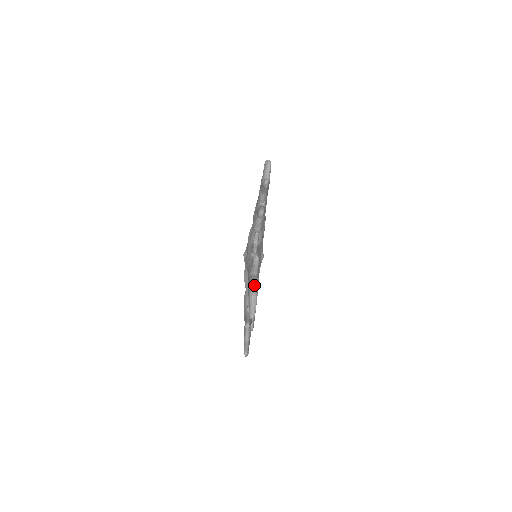
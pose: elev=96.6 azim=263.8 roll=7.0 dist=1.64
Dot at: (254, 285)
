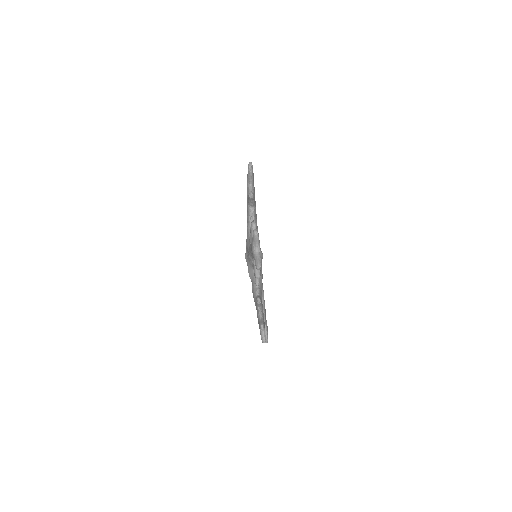
Dot at: (255, 235)
